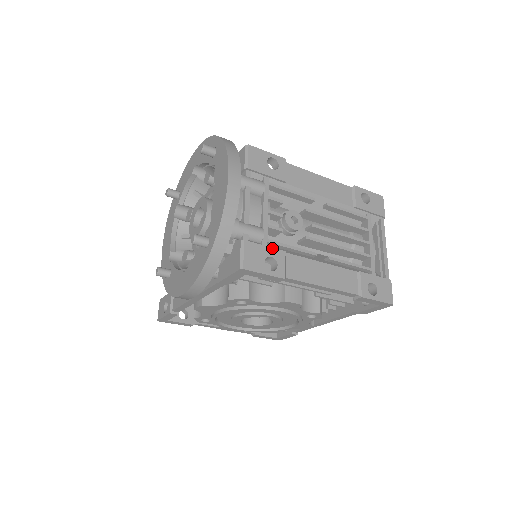
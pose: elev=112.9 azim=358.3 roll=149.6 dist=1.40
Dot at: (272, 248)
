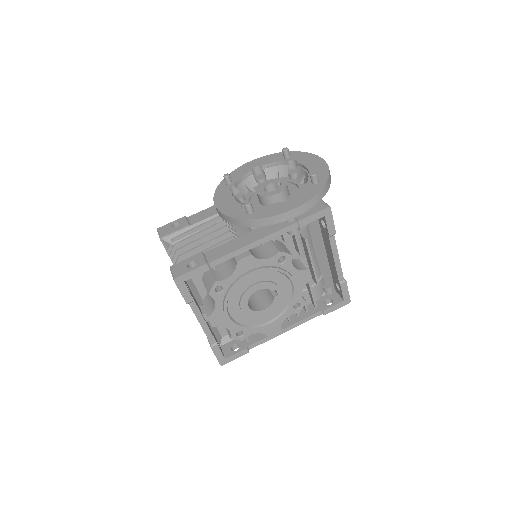
Dot at: occluded
